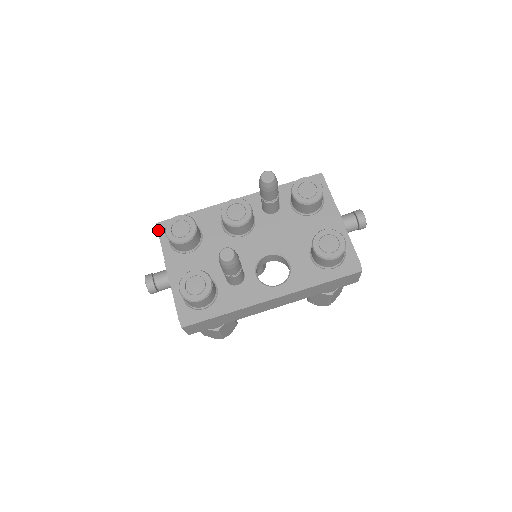
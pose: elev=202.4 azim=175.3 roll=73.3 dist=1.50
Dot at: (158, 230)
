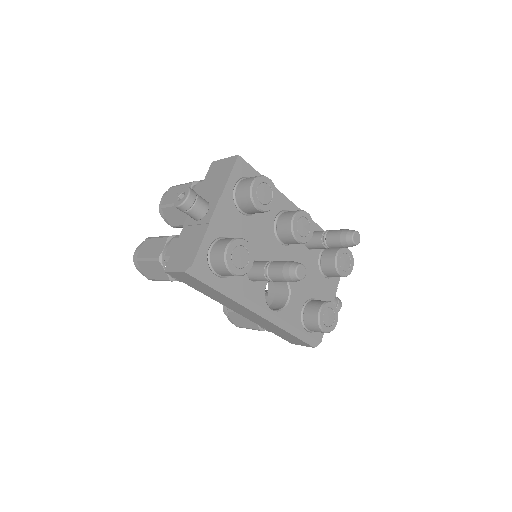
Dot at: (236, 163)
